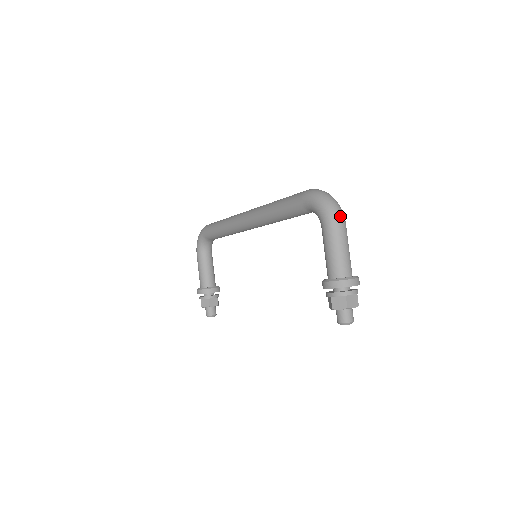
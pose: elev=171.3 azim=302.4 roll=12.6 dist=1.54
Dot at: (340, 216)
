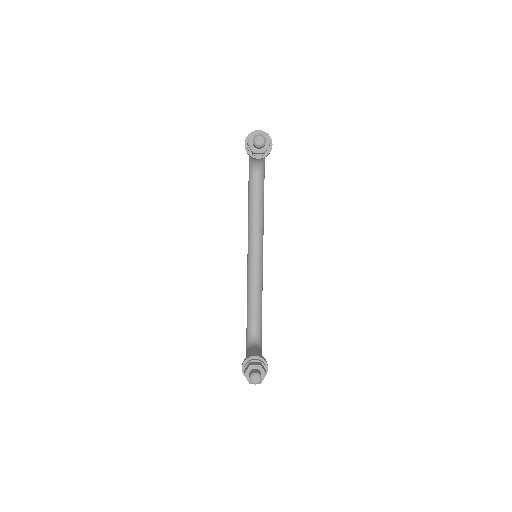
Dot at: occluded
